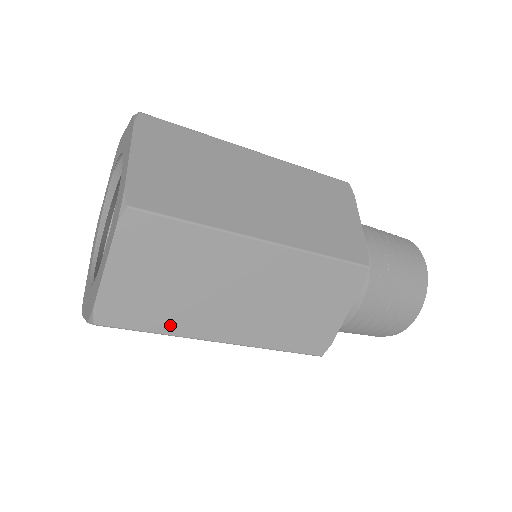
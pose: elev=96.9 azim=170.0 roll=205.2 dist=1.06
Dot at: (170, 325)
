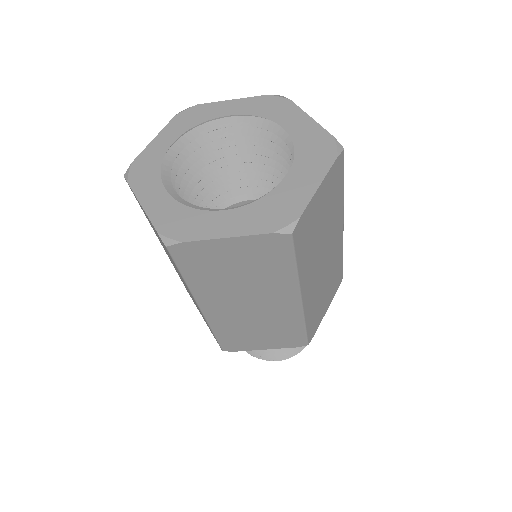
Dot at: (303, 265)
